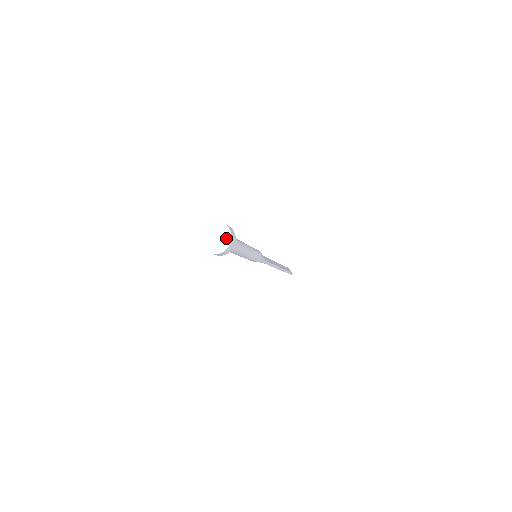
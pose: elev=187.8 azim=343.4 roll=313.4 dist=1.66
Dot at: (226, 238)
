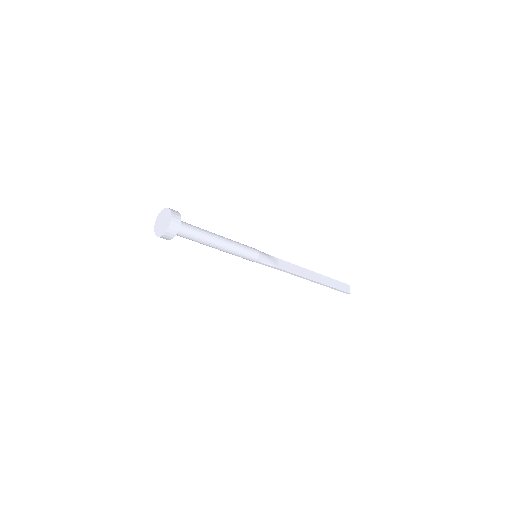
Dot at: (166, 226)
